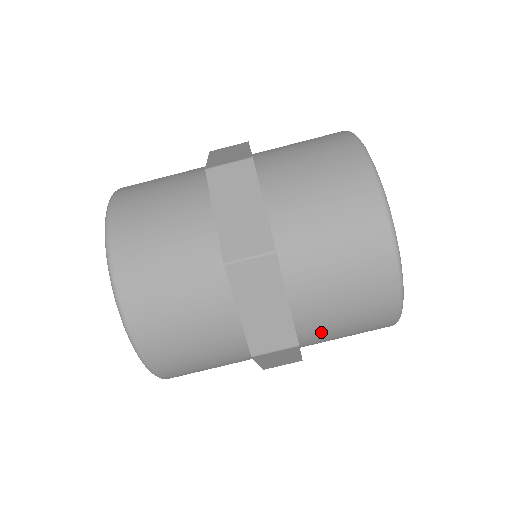
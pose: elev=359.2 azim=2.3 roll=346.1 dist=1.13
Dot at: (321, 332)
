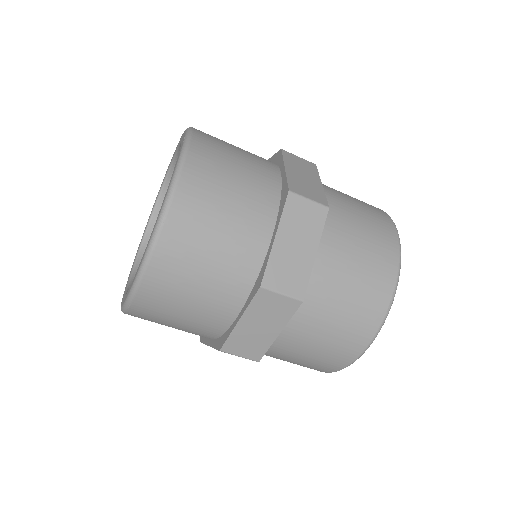
Dot at: (274, 355)
